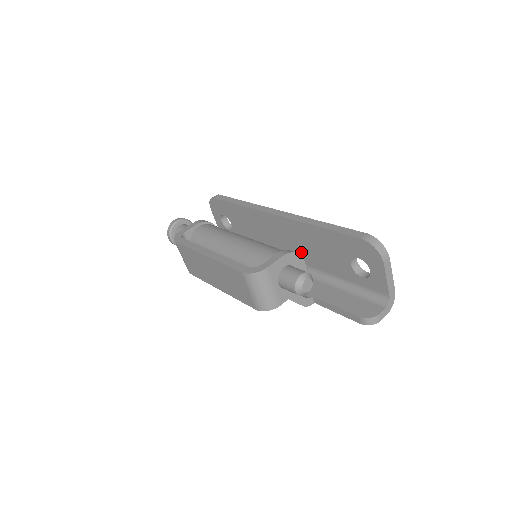
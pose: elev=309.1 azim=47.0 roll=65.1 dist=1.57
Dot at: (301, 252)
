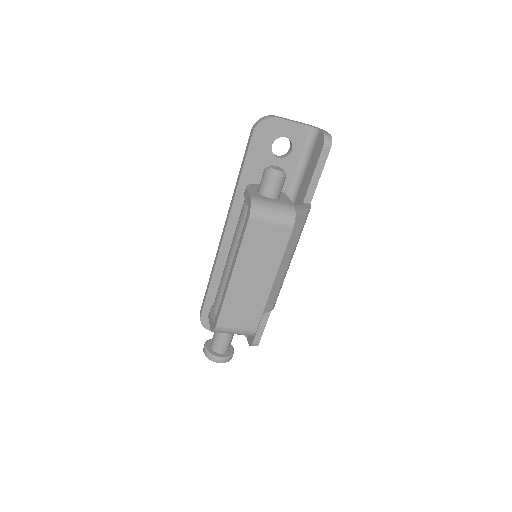
Dot at: occluded
